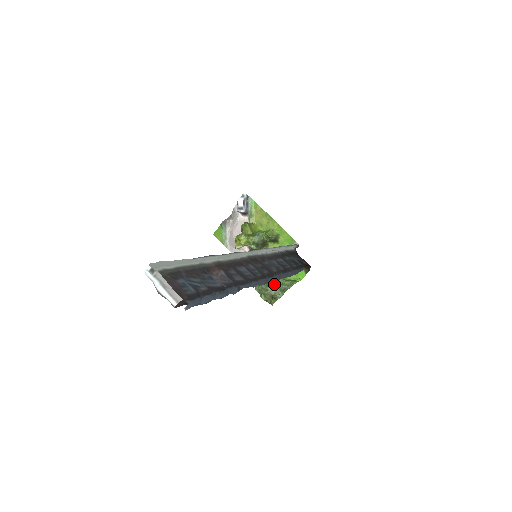
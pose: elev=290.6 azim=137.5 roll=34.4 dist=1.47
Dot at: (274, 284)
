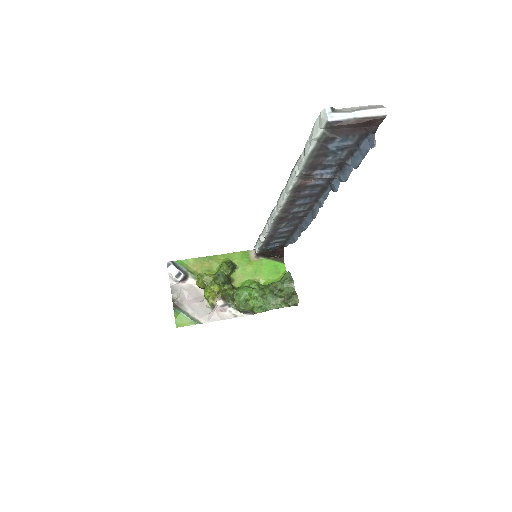
Dot at: (277, 290)
